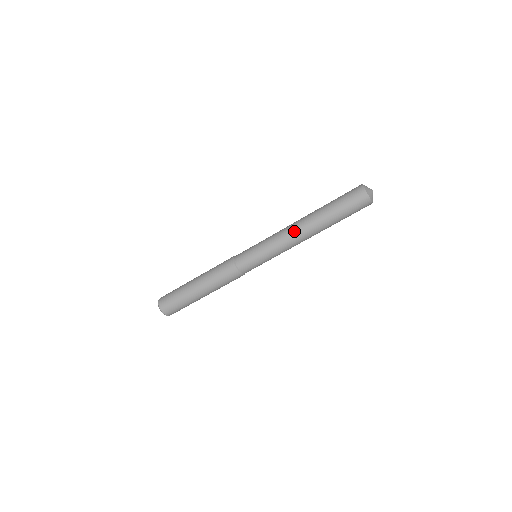
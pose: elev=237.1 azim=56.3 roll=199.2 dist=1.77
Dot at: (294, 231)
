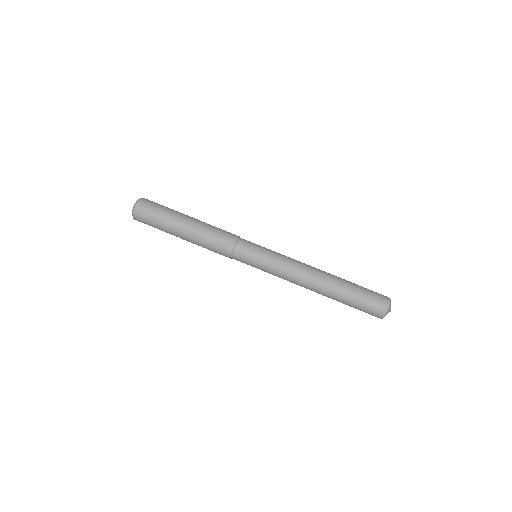
Dot at: occluded
